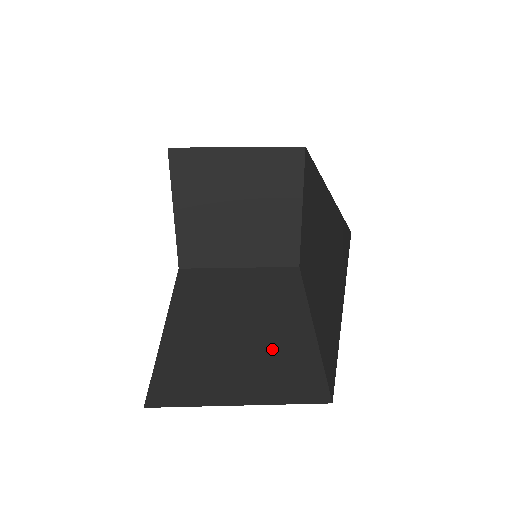
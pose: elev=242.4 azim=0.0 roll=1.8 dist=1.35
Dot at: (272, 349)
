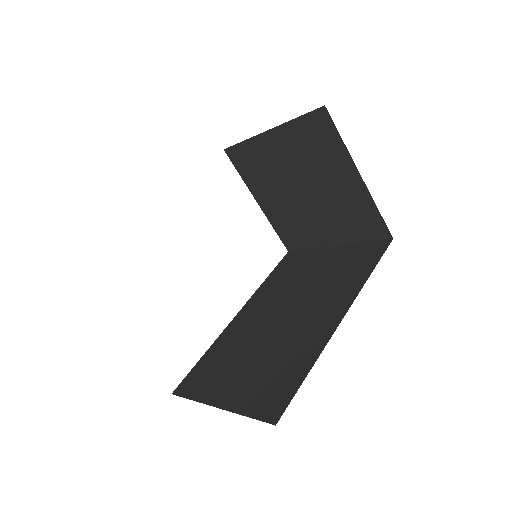
Dot at: (282, 351)
